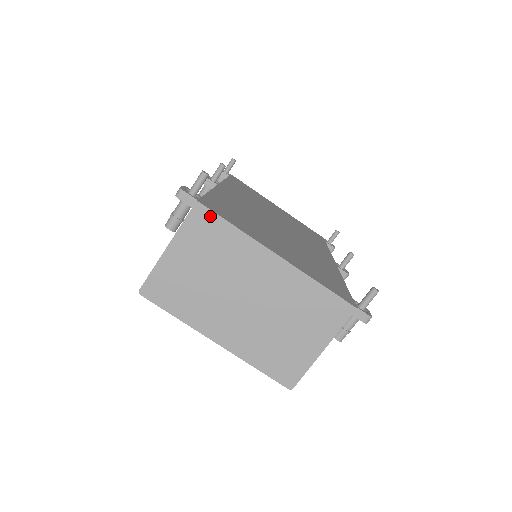
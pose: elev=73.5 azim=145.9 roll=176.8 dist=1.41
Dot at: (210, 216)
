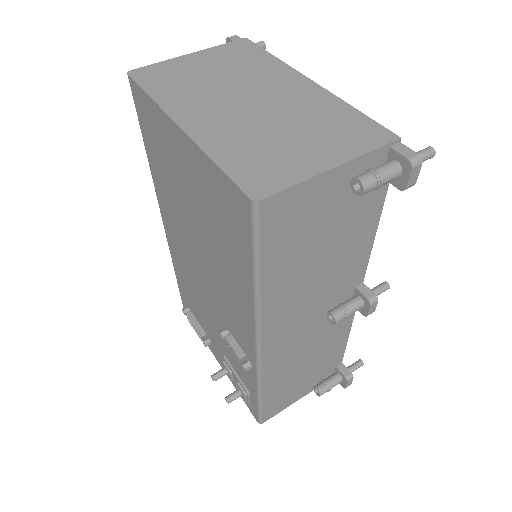
Dot at: (252, 46)
